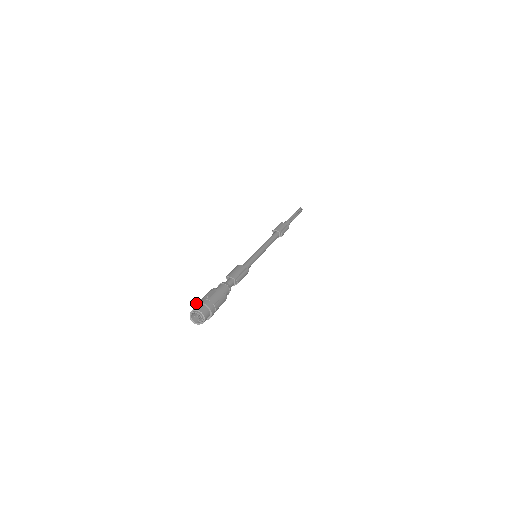
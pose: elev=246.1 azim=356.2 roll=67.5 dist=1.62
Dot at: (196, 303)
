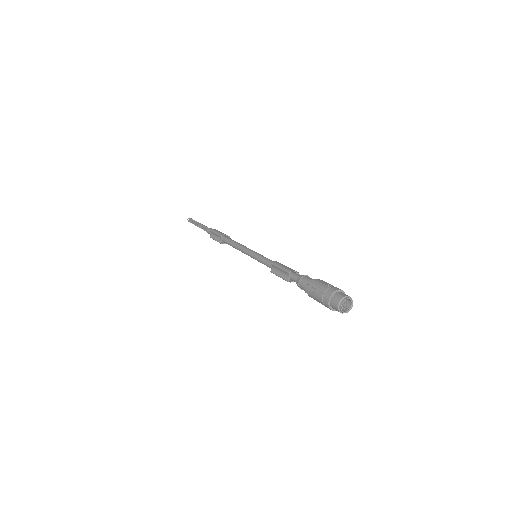
Dot at: (333, 292)
